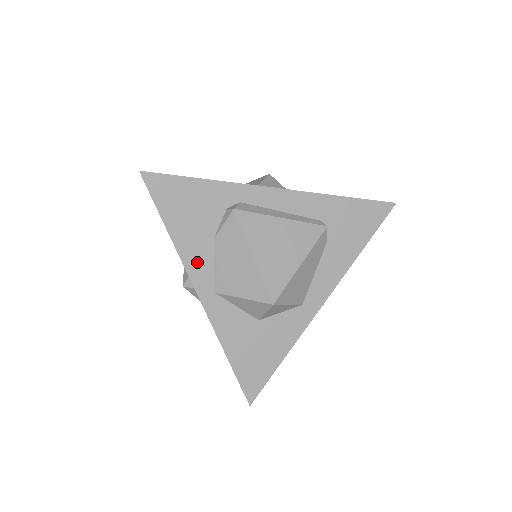
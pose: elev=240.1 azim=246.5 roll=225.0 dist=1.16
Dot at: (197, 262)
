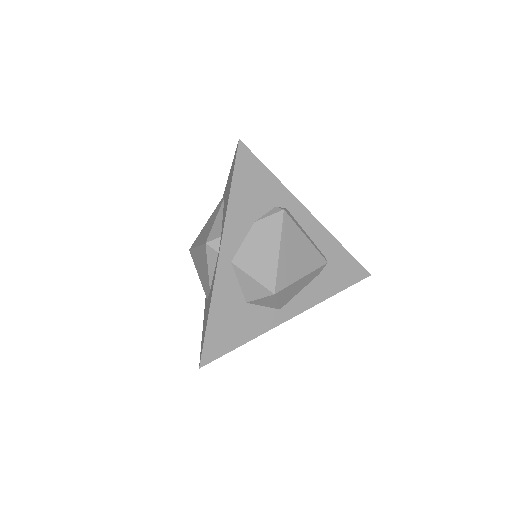
Dot at: (234, 231)
